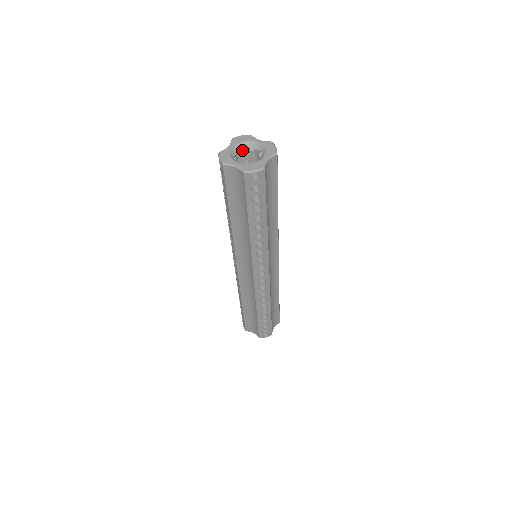
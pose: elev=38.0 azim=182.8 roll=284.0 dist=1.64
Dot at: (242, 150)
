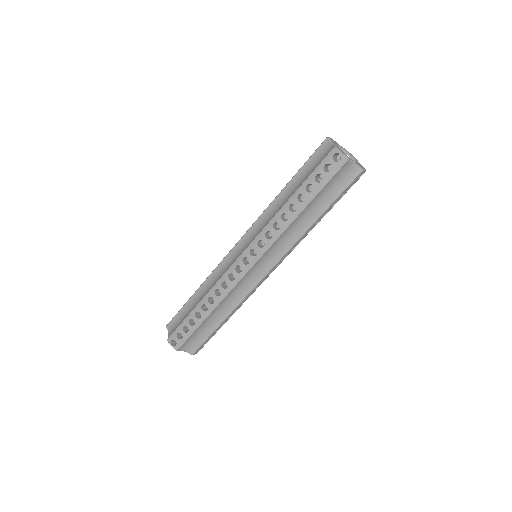
Dot at: occluded
